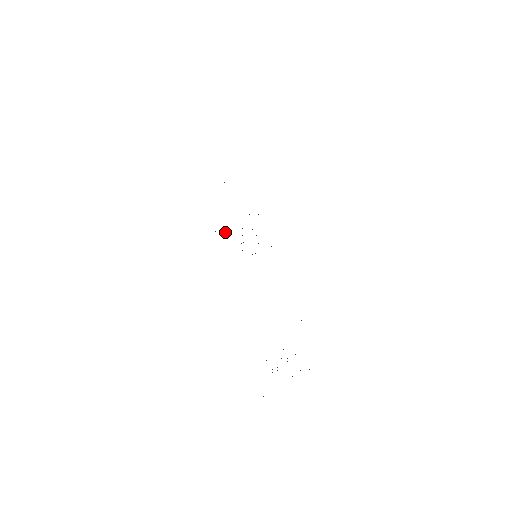
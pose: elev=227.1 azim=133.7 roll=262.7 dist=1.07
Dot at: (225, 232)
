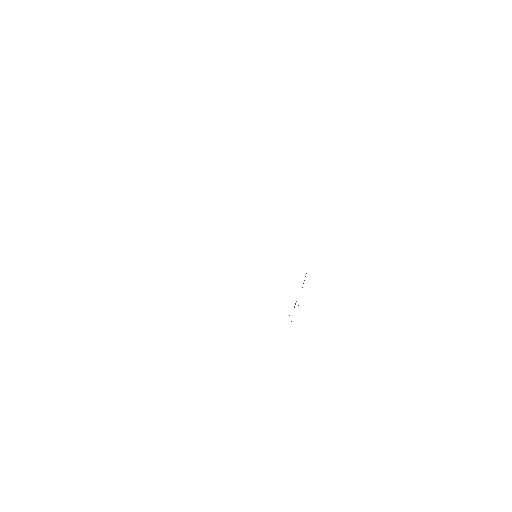
Dot at: occluded
